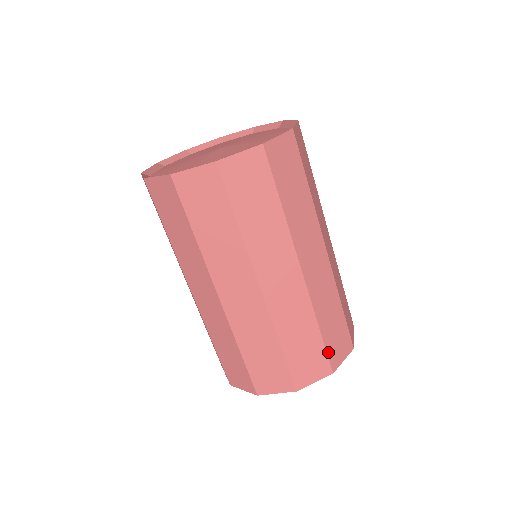
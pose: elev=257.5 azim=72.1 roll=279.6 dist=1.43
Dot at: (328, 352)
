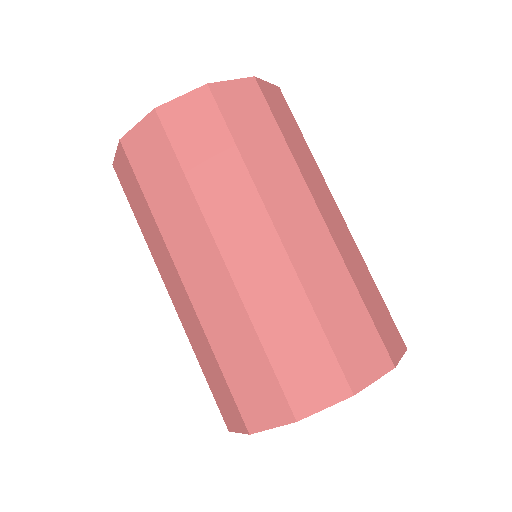
Dot at: (380, 334)
